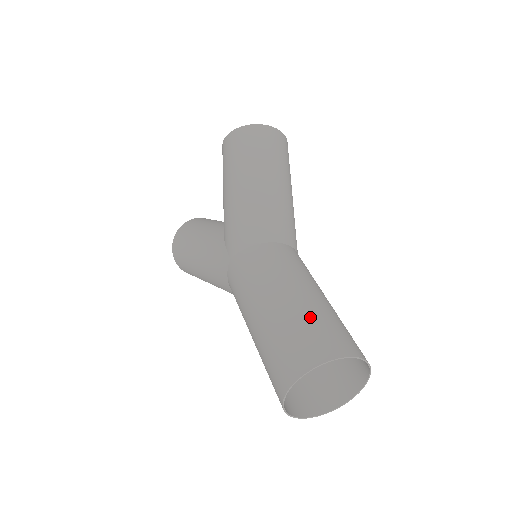
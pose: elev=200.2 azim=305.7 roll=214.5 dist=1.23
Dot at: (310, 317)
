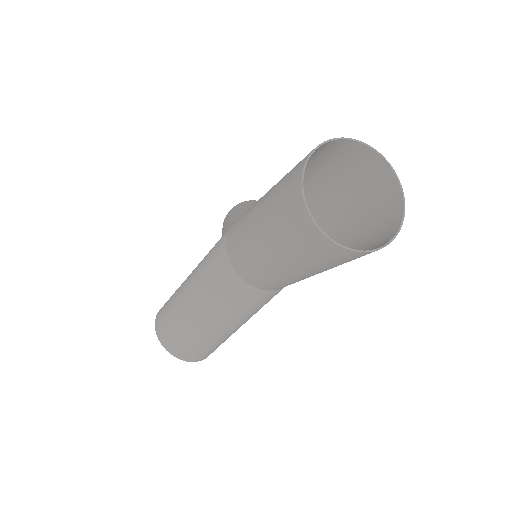
Dot at: (322, 166)
